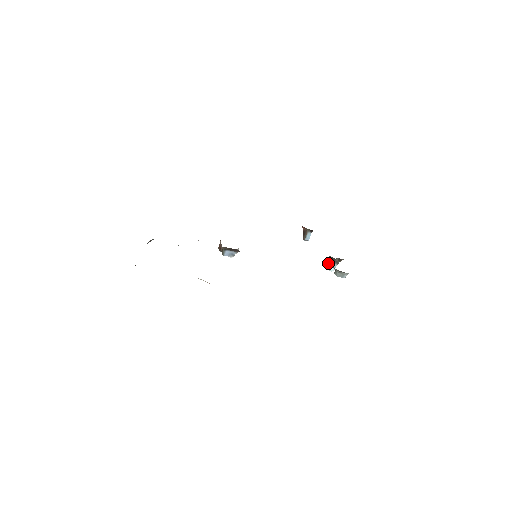
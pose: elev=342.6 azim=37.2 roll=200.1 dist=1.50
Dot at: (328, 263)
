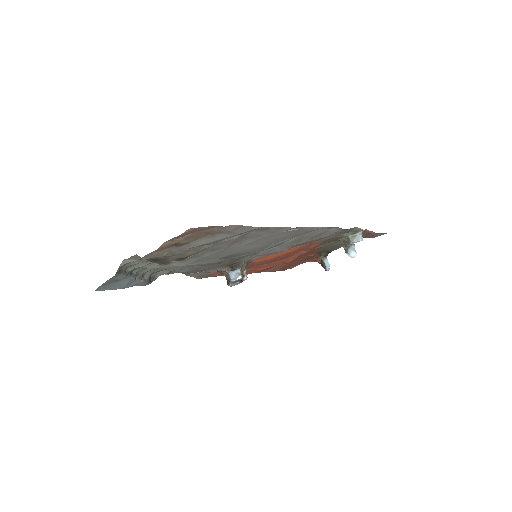
Dot at: (343, 247)
